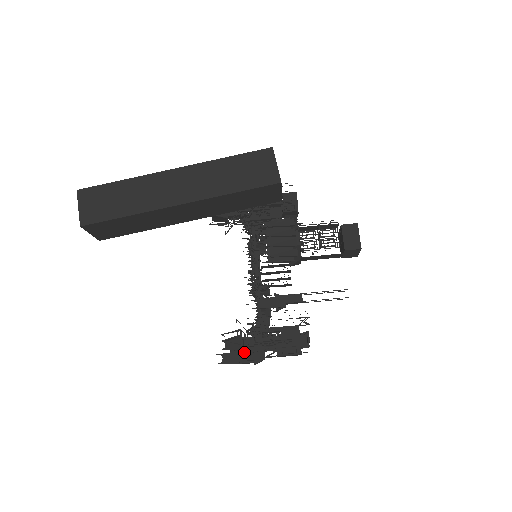
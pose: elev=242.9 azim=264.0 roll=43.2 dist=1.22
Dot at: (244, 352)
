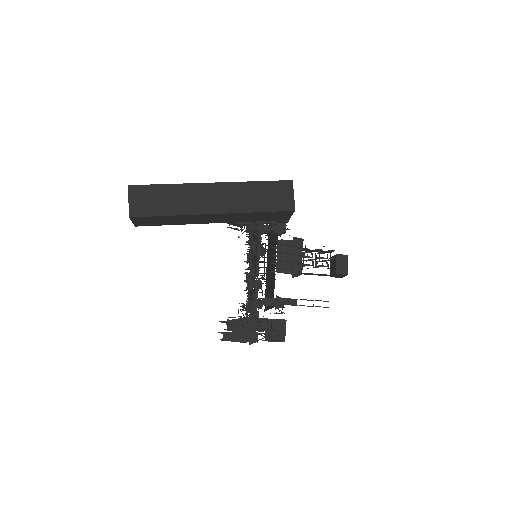
Dot at: (242, 334)
